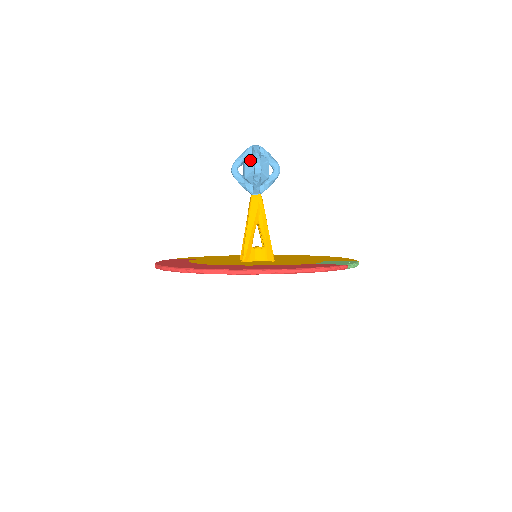
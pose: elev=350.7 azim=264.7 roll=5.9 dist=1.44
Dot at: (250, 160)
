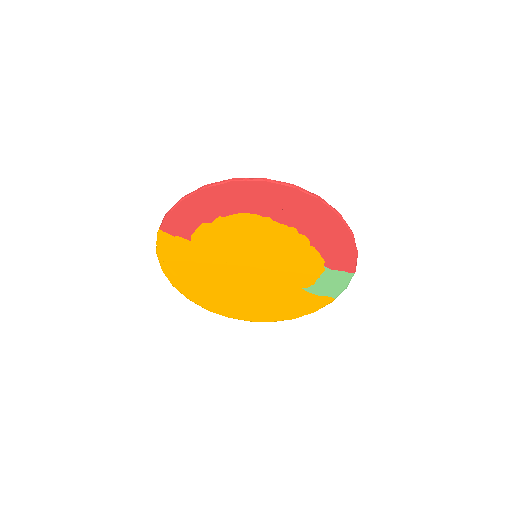
Dot at: occluded
